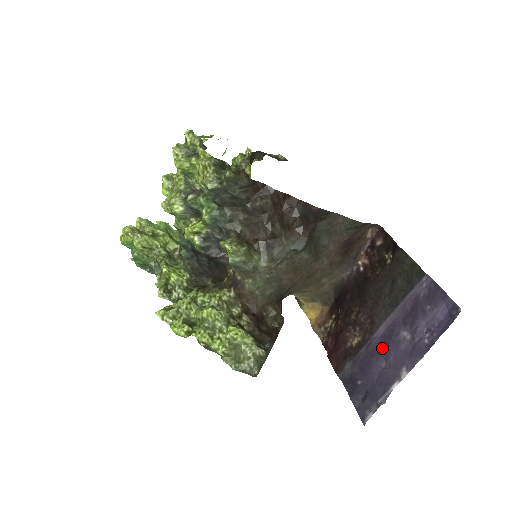
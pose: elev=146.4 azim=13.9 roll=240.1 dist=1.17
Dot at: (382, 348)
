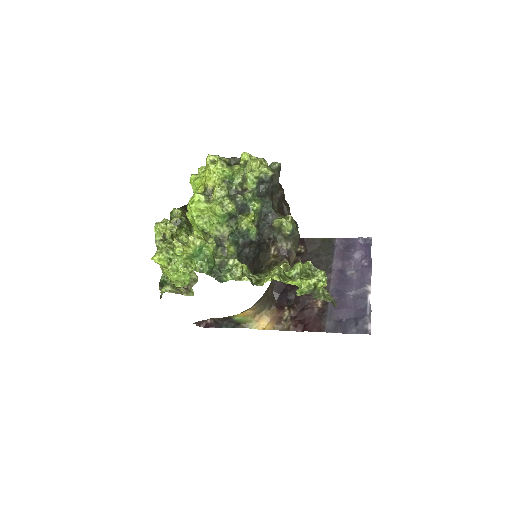
Dot at: (342, 290)
